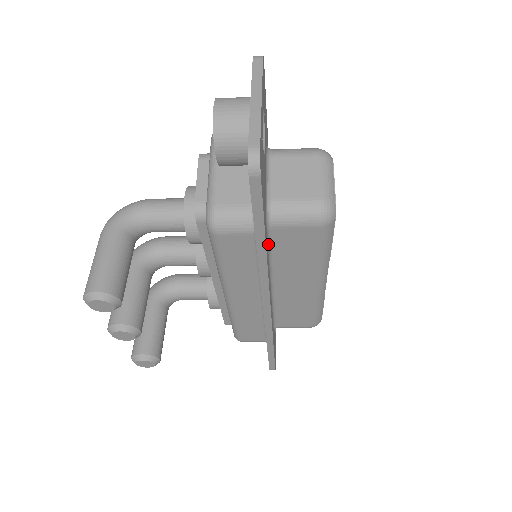
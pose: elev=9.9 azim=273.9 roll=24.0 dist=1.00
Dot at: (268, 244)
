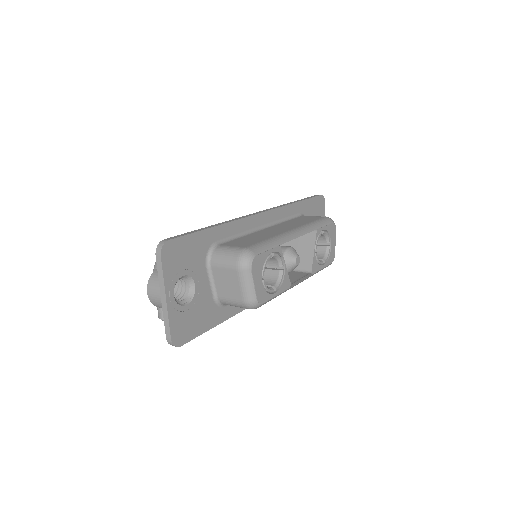
Dot at: occluded
